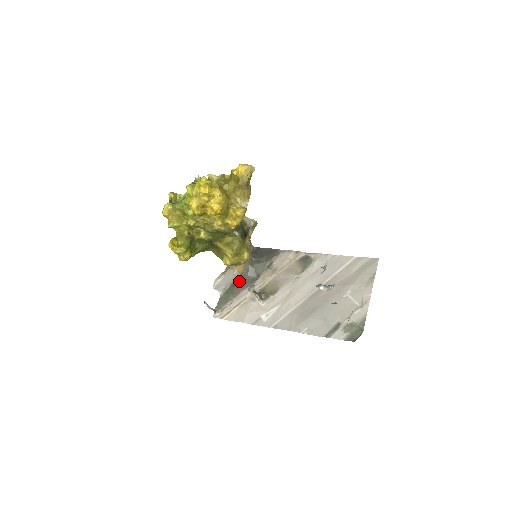
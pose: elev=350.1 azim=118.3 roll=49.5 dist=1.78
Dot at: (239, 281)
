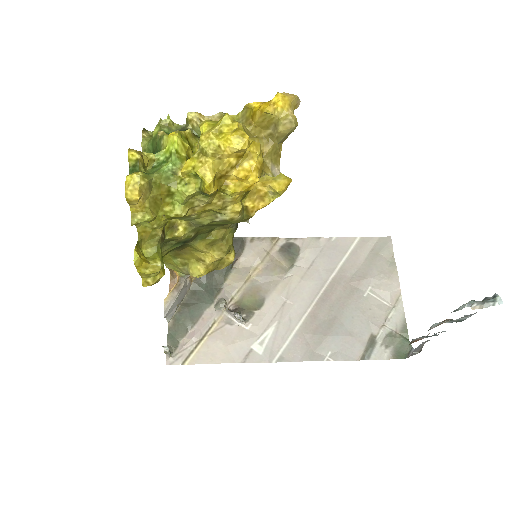
Dot at: (194, 295)
